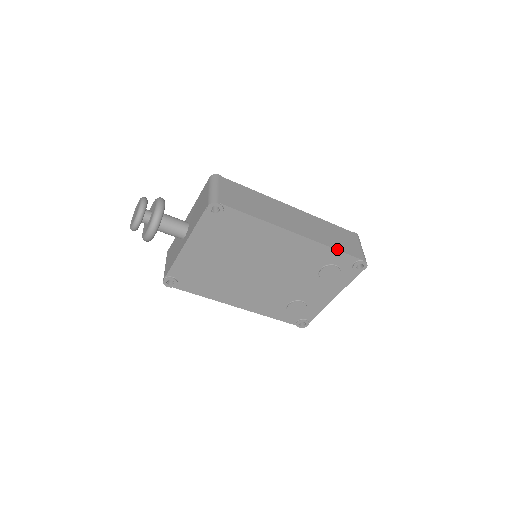
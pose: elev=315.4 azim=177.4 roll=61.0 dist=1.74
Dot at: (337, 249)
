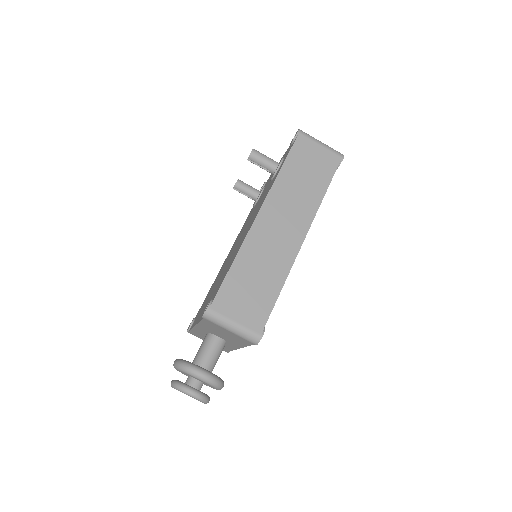
Dot at: (326, 190)
